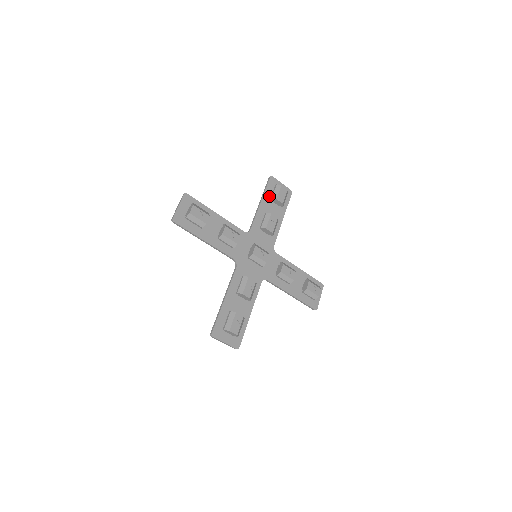
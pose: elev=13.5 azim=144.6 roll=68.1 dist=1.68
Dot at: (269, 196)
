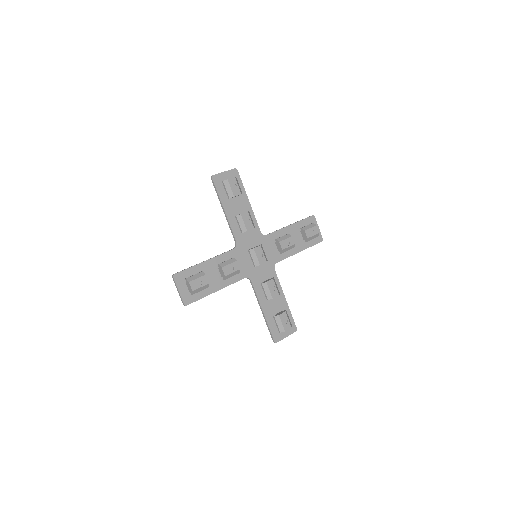
Dot at: (301, 227)
